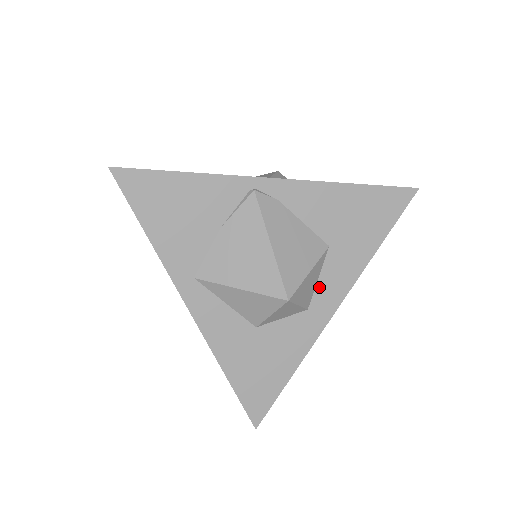
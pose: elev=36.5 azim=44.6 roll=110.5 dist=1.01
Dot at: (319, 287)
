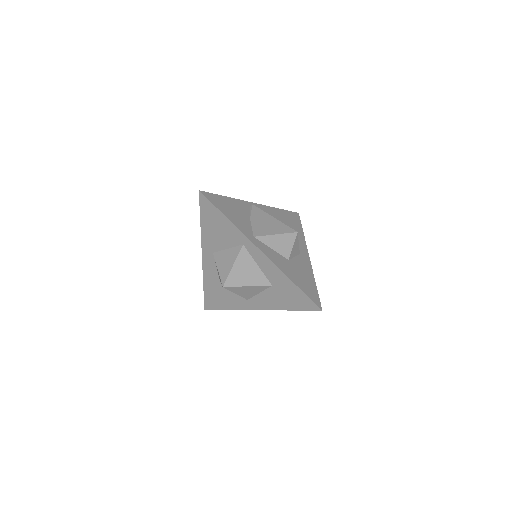
Dot at: occluded
